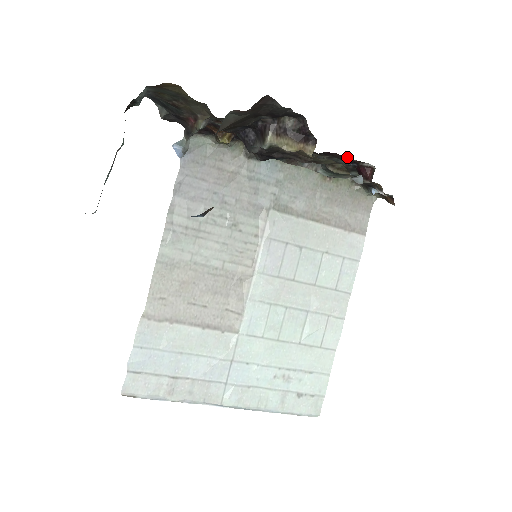
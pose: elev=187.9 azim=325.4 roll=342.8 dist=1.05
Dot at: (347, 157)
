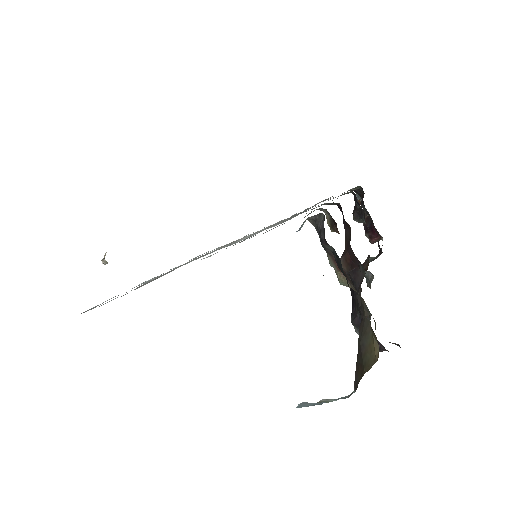
Dot at: occluded
